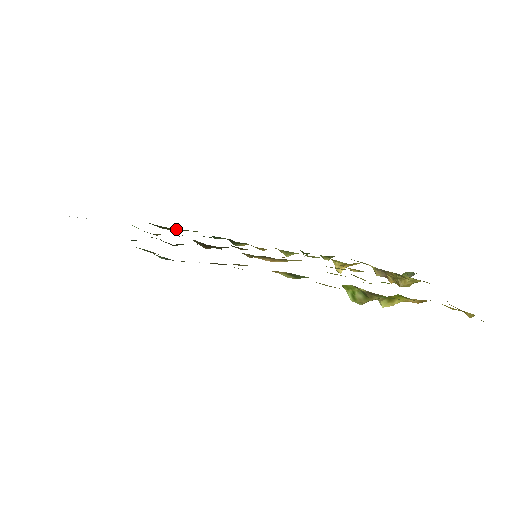
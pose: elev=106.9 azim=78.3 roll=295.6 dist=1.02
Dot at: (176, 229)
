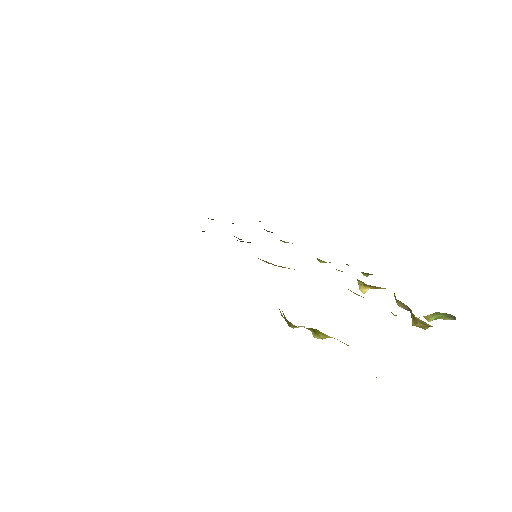
Dot at: occluded
